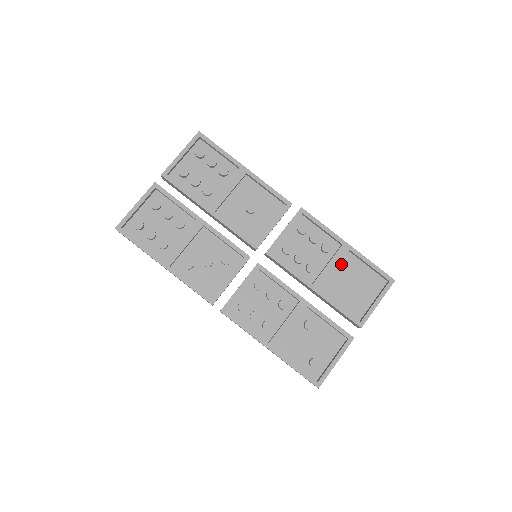
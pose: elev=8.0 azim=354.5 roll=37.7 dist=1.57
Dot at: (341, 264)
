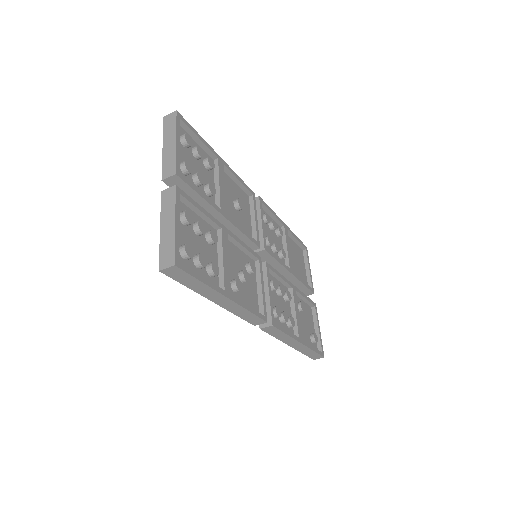
Dot at: occluded
